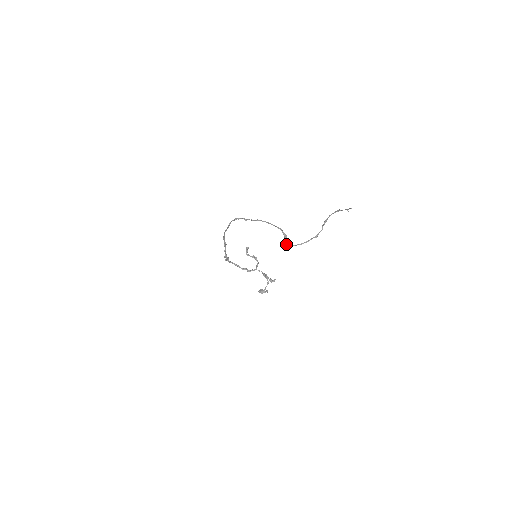
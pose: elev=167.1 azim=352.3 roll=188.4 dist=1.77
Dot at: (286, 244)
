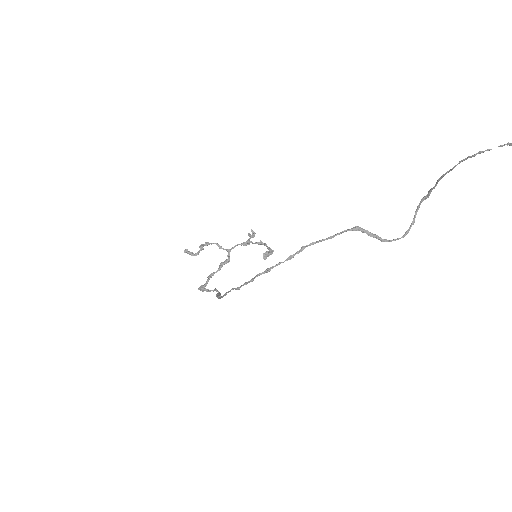
Dot at: occluded
